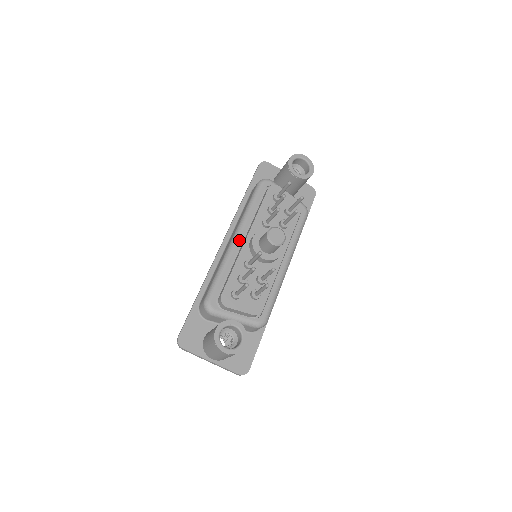
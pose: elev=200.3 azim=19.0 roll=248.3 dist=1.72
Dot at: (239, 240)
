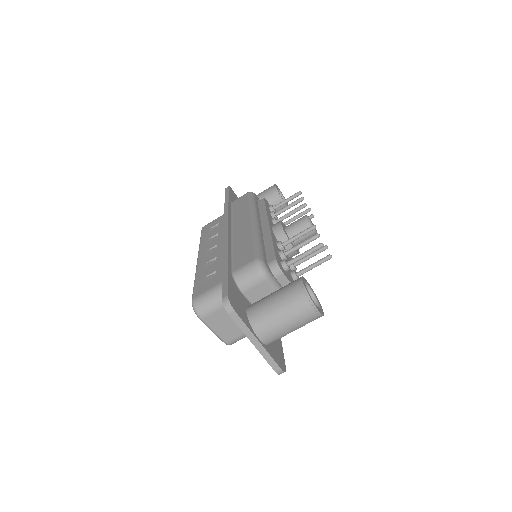
Dot at: (260, 224)
